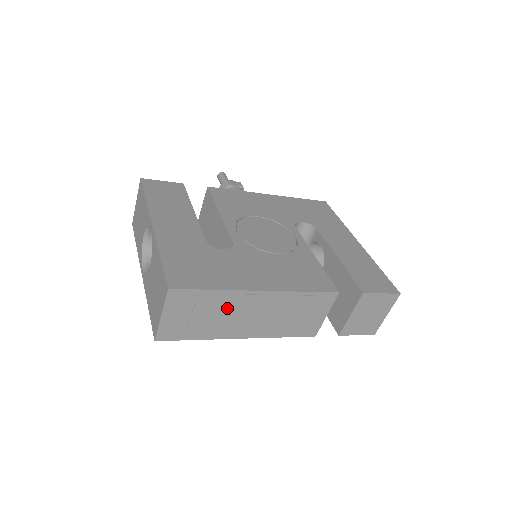
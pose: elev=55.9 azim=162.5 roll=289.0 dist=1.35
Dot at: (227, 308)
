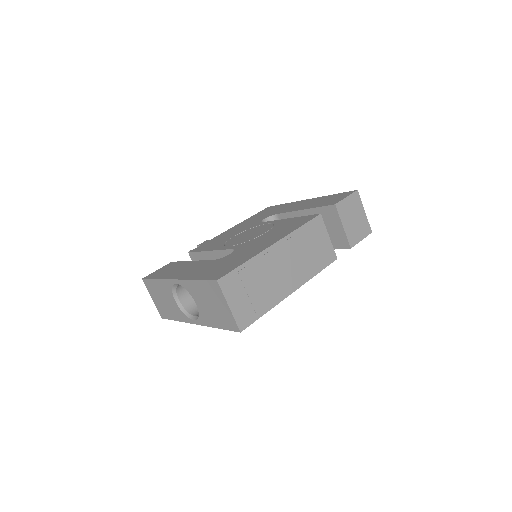
Dot at: (264, 272)
